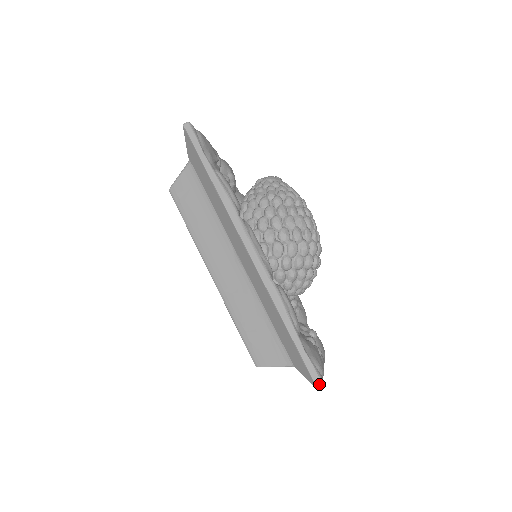
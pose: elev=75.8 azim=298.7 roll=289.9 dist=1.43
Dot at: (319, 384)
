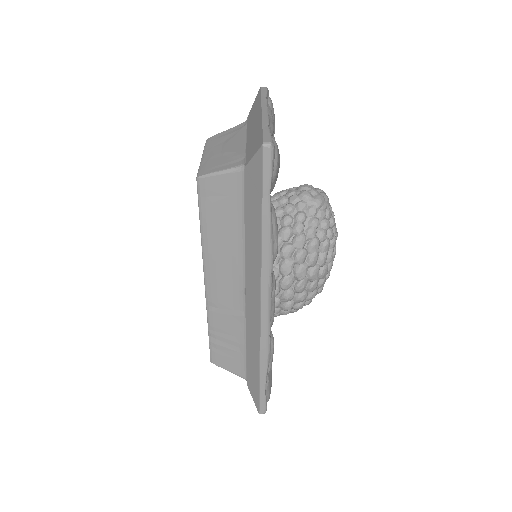
Dot at: (263, 412)
